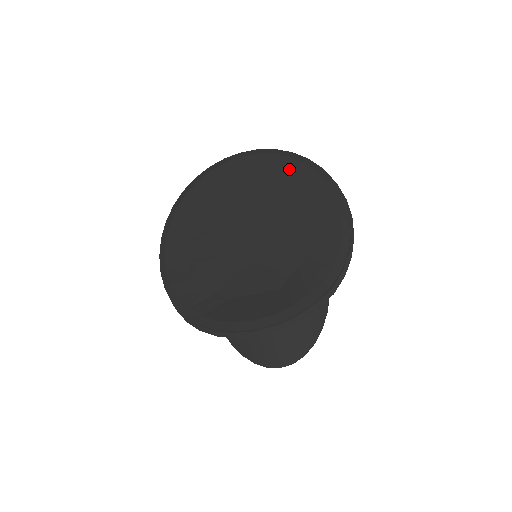
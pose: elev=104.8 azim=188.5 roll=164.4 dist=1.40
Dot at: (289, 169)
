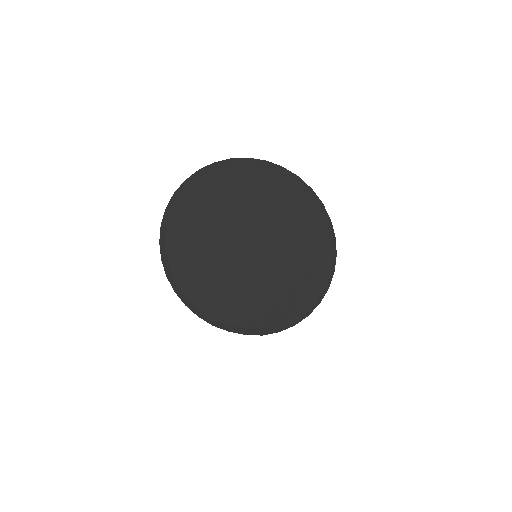
Dot at: (240, 177)
